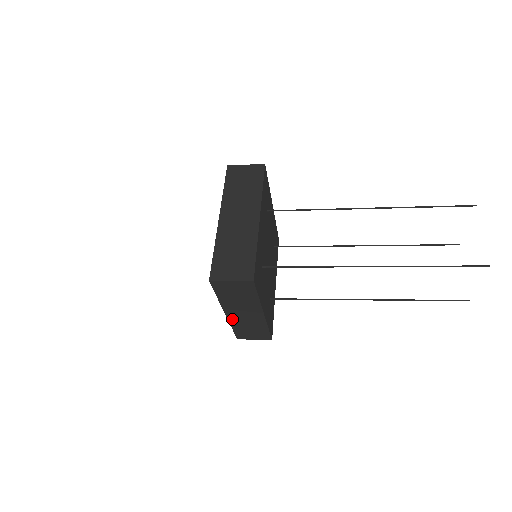
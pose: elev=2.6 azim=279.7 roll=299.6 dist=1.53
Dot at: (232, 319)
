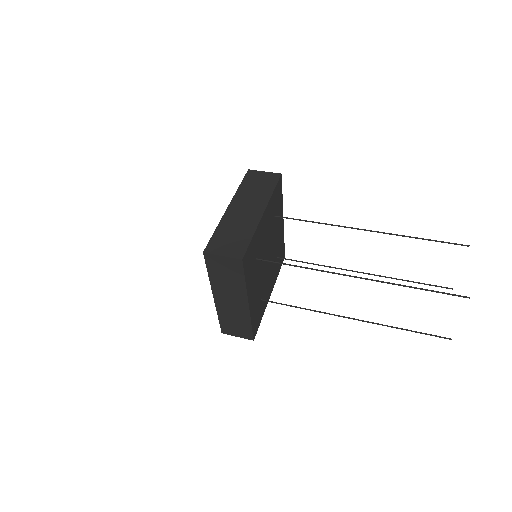
Dot at: occluded
